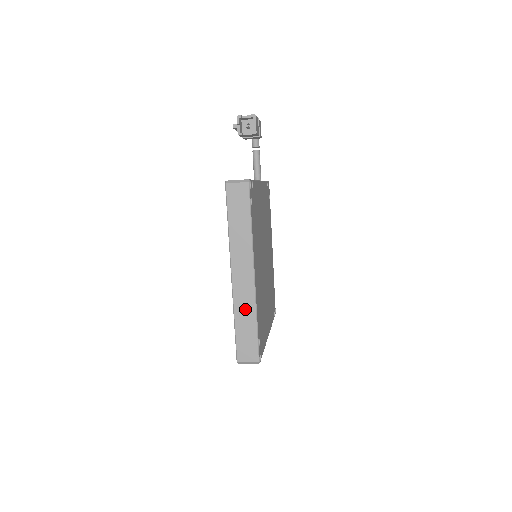
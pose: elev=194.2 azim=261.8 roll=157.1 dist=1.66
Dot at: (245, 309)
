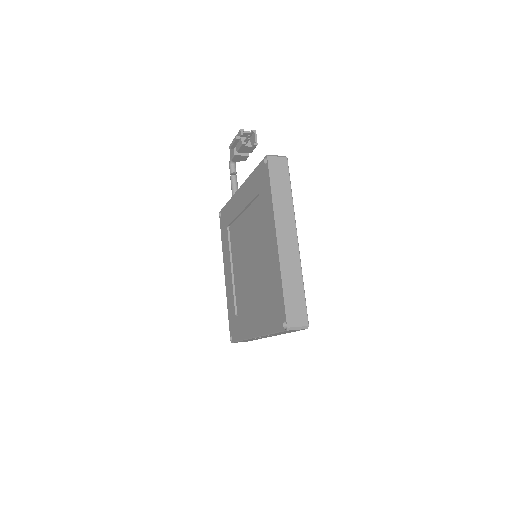
Dot at: (292, 271)
